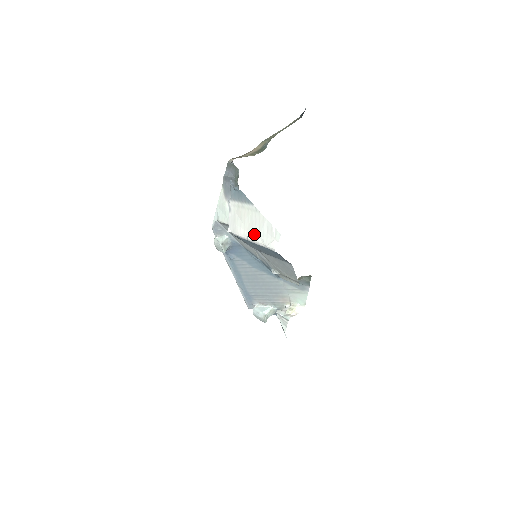
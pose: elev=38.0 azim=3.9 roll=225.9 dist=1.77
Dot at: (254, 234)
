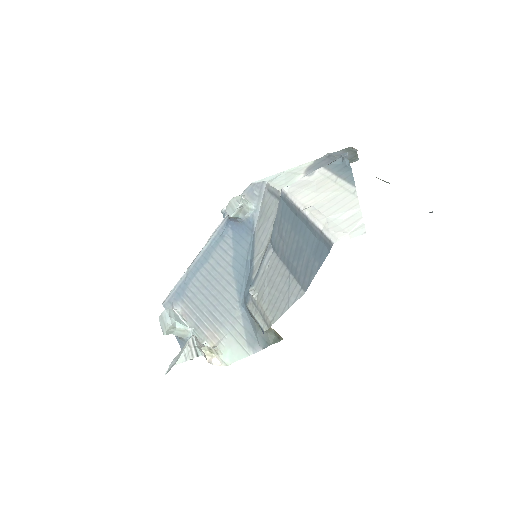
Dot at: (321, 211)
